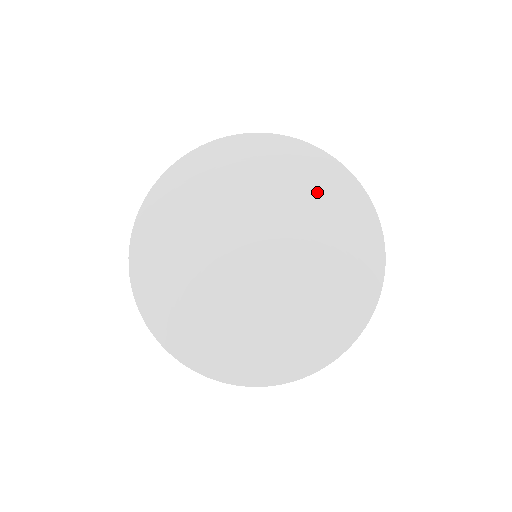
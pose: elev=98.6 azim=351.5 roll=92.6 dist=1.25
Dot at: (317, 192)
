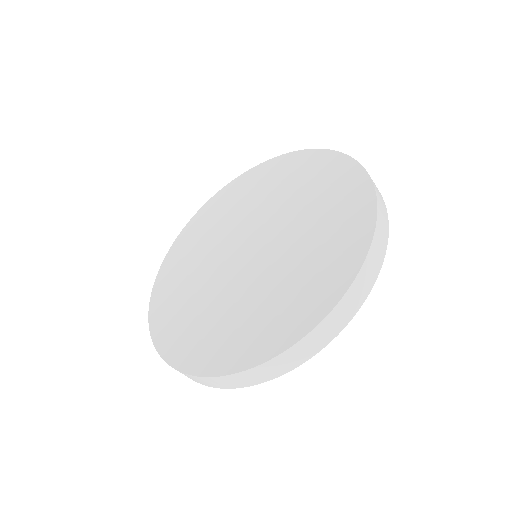
Dot at: (334, 227)
